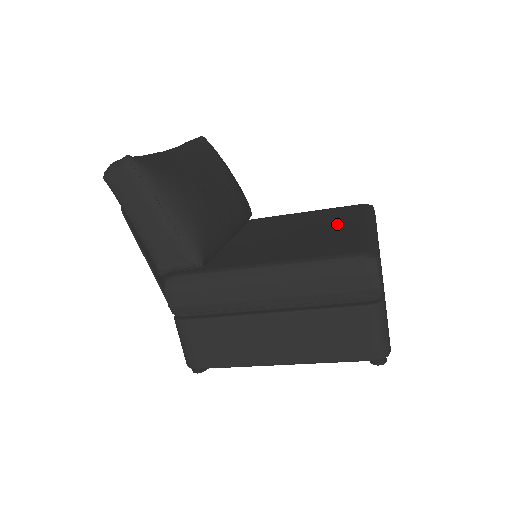
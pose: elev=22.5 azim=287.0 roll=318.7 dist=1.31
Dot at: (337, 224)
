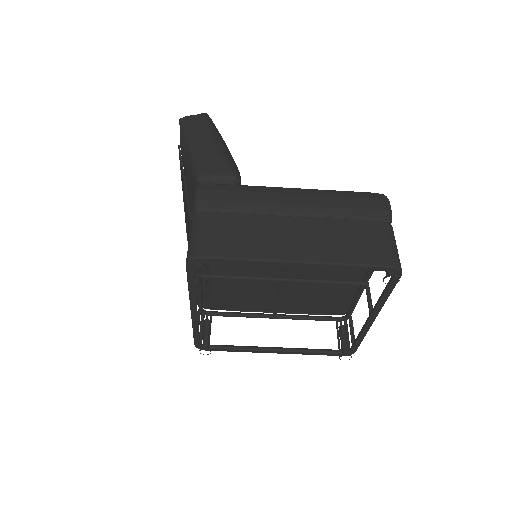
Dot at: occluded
